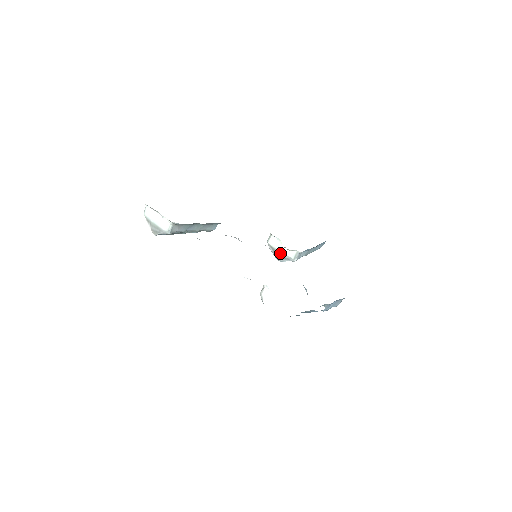
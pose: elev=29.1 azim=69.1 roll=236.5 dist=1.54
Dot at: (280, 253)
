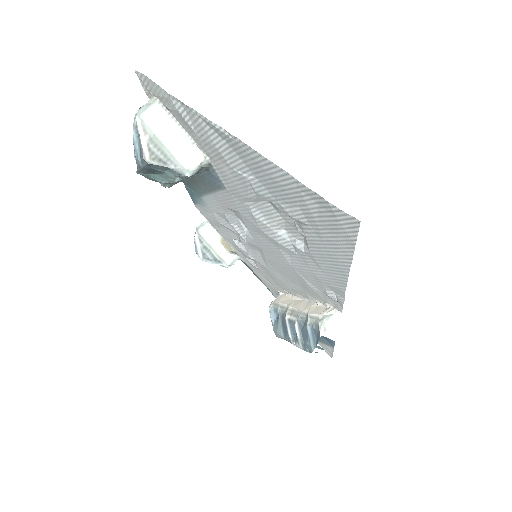
Dot at: (211, 251)
